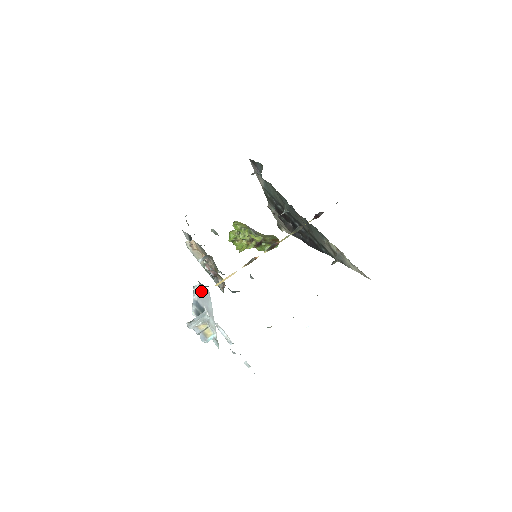
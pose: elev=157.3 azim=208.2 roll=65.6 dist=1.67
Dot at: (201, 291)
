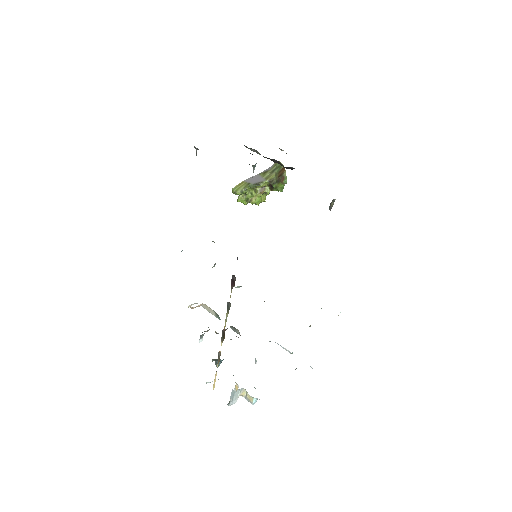
Dot at: occluded
